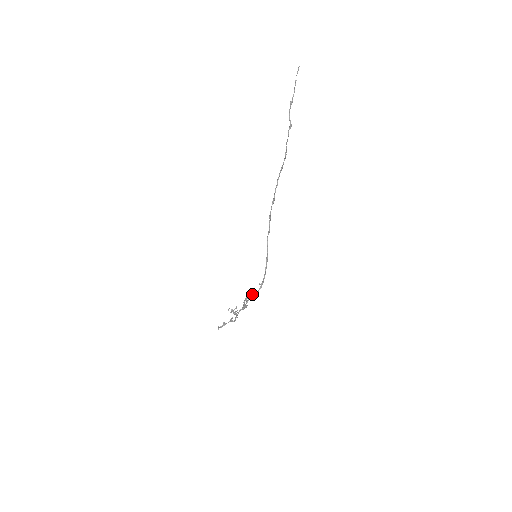
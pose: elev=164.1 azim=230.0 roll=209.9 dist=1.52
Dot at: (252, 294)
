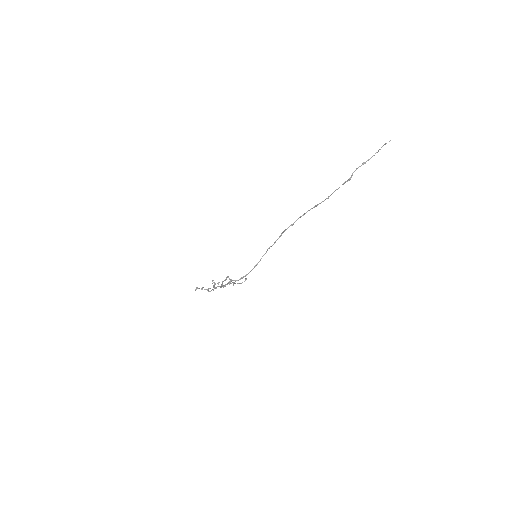
Dot at: occluded
